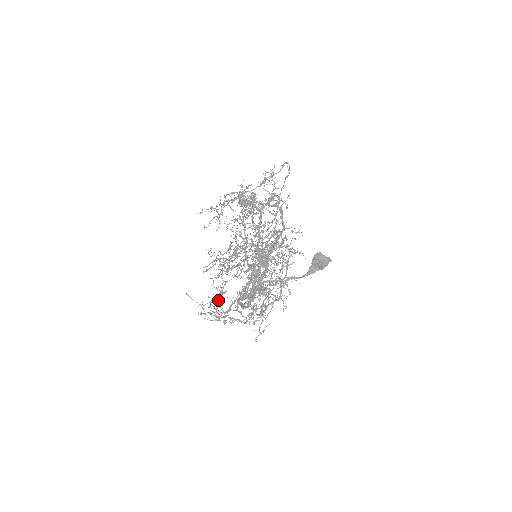
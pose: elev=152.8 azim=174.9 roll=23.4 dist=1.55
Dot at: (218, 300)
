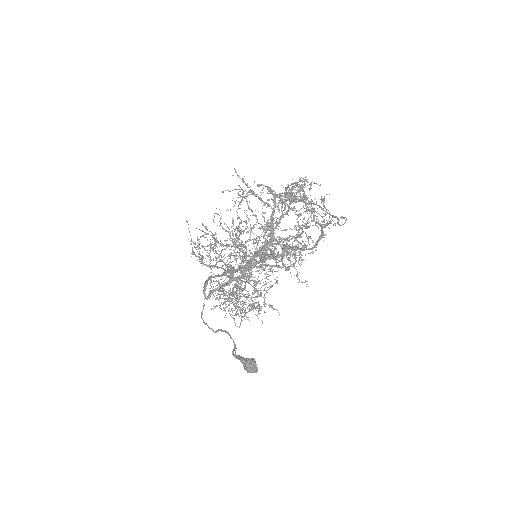
Dot at: occluded
